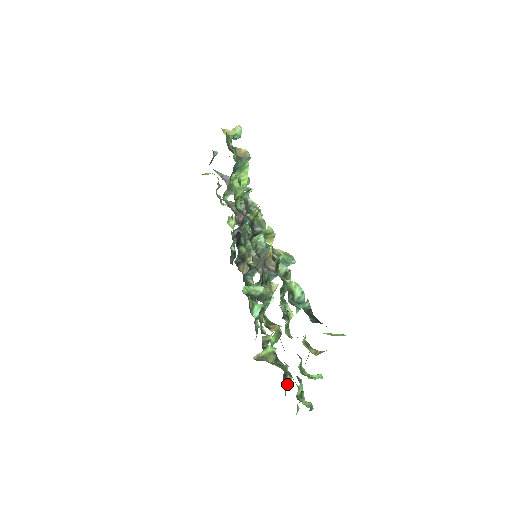
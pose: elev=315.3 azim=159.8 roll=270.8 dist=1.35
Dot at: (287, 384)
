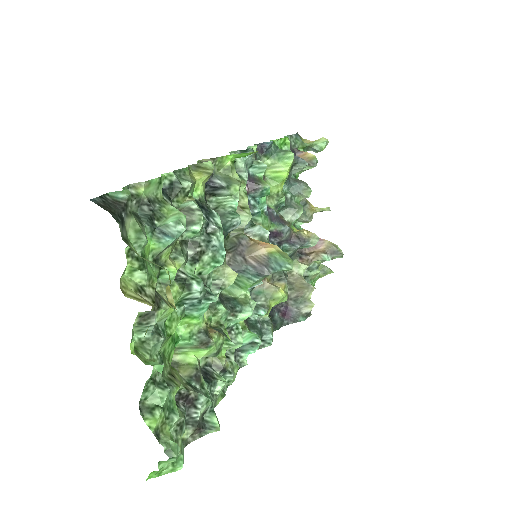
Dot at: (194, 424)
